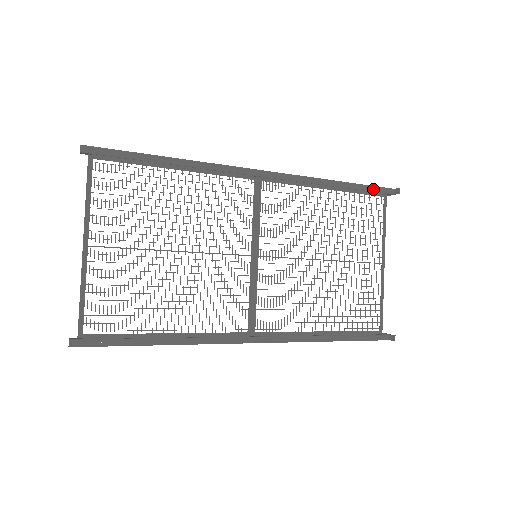
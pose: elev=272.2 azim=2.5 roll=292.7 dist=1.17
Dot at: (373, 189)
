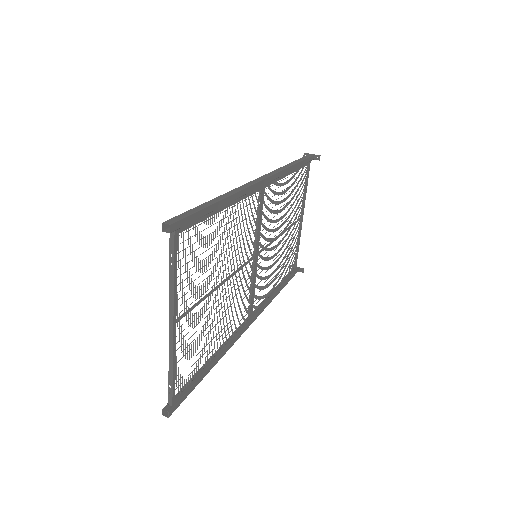
Dot at: (307, 161)
